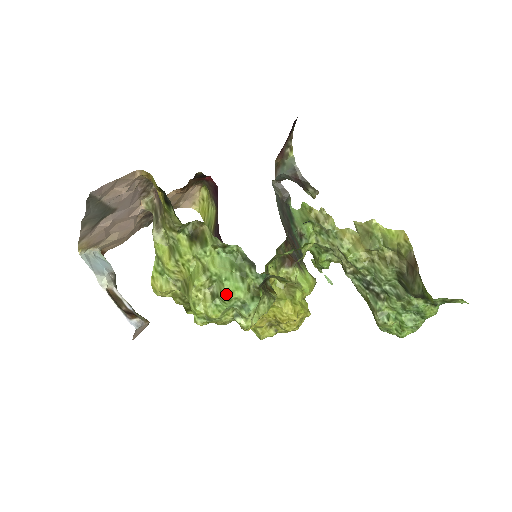
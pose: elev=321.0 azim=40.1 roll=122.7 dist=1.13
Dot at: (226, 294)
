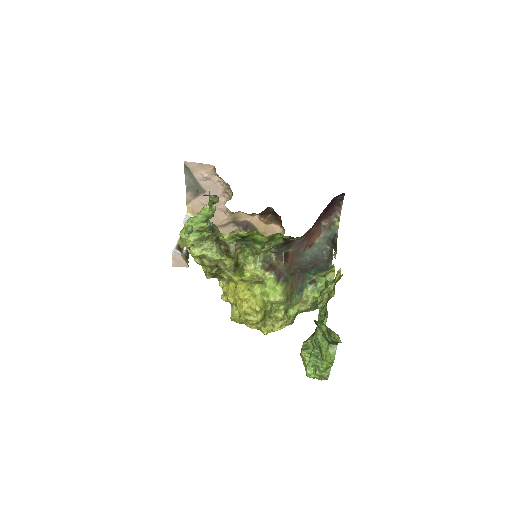
Dot at: (189, 221)
